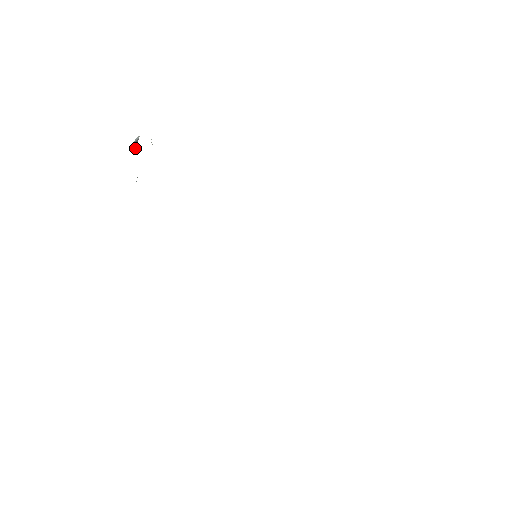
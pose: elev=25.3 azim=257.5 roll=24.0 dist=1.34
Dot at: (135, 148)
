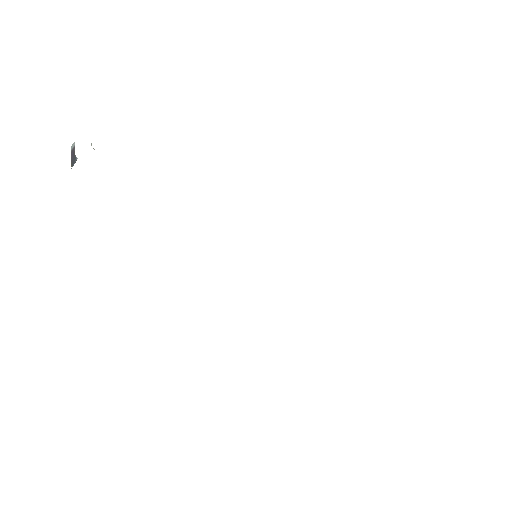
Dot at: (73, 159)
